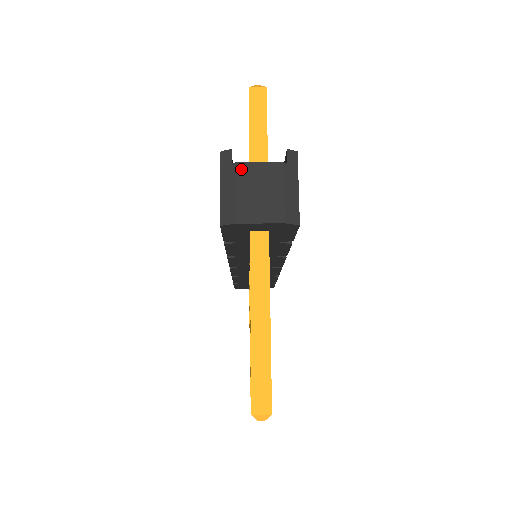
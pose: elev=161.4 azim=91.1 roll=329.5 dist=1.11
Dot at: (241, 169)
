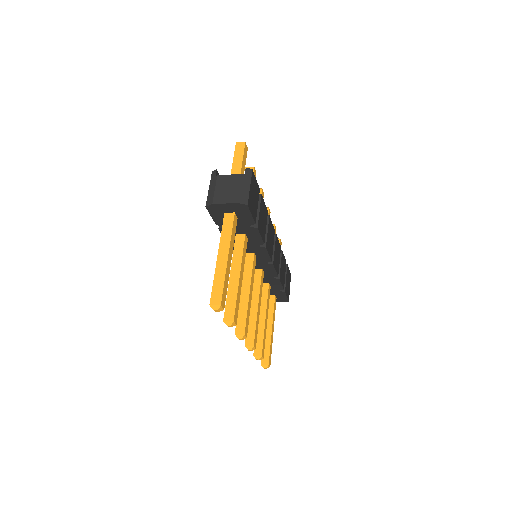
Dot at: (220, 178)
